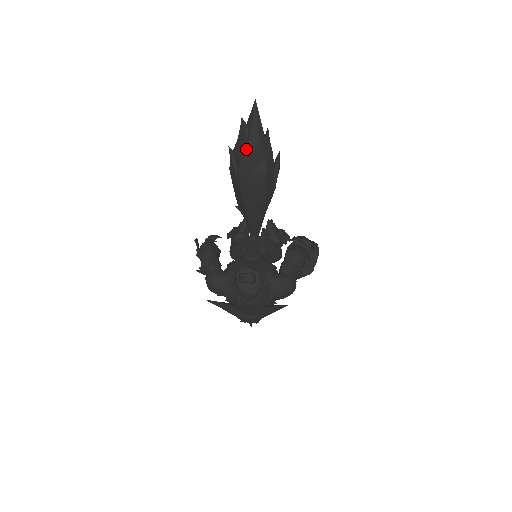
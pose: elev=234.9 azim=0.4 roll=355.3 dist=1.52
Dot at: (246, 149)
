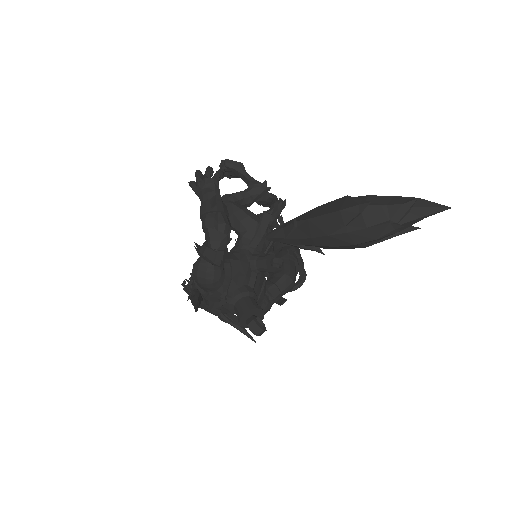
Dot at: (384, 230)
